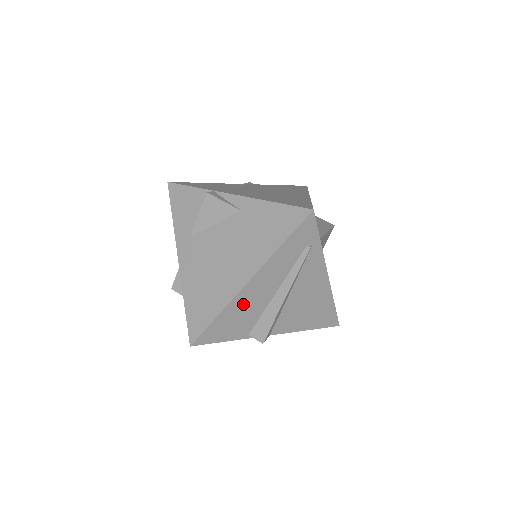
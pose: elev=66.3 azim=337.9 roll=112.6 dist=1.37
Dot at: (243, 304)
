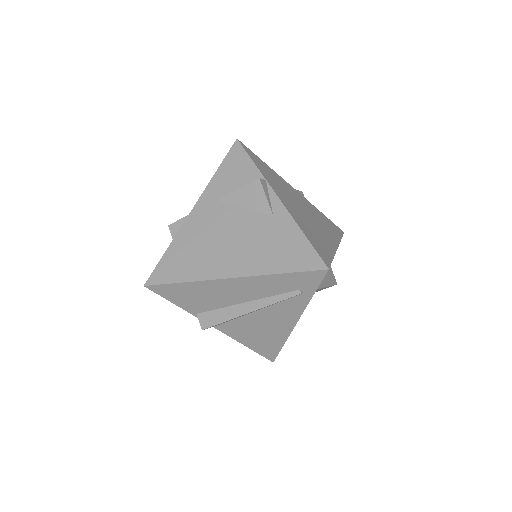
Dot at: (212, 290)
